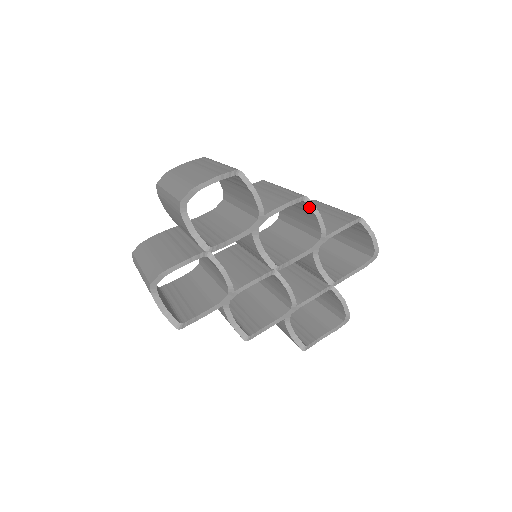
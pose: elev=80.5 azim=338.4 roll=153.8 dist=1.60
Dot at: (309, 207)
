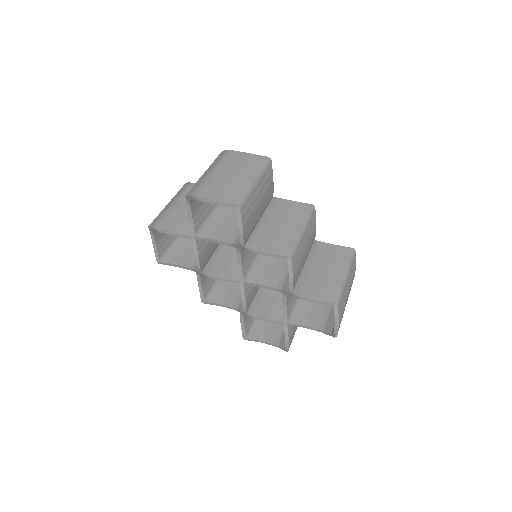
Dot at: (288, 267)
